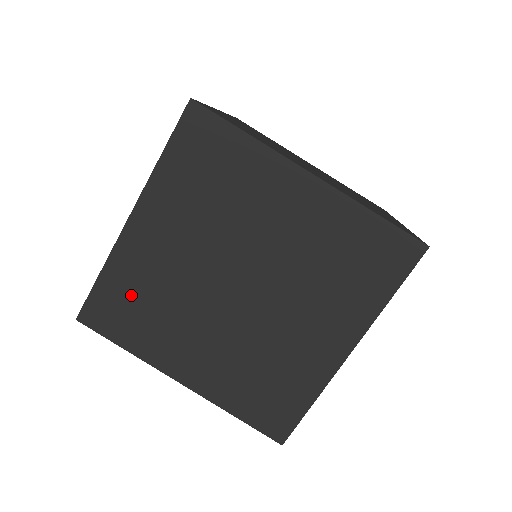
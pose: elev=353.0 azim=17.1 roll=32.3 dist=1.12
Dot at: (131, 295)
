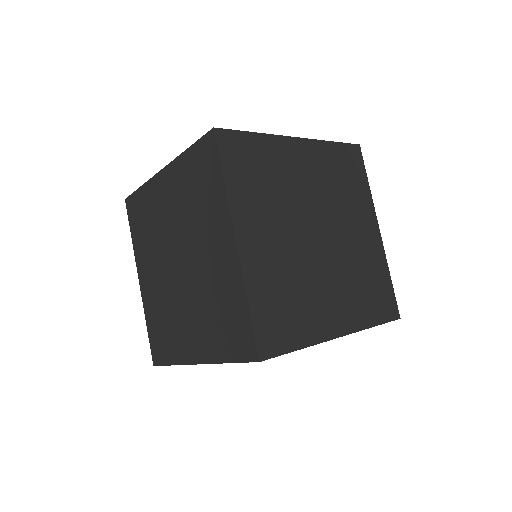
Dot at: (261, 163)
